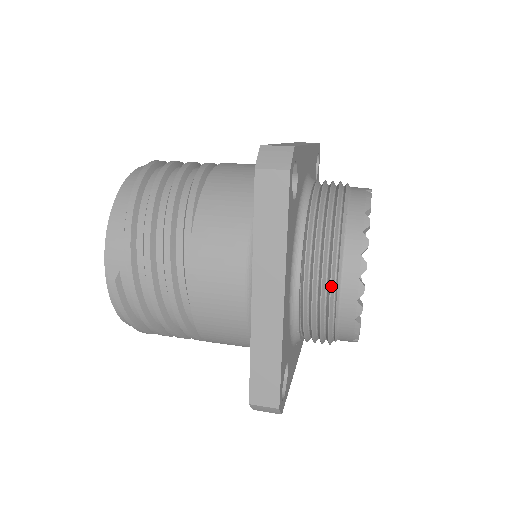
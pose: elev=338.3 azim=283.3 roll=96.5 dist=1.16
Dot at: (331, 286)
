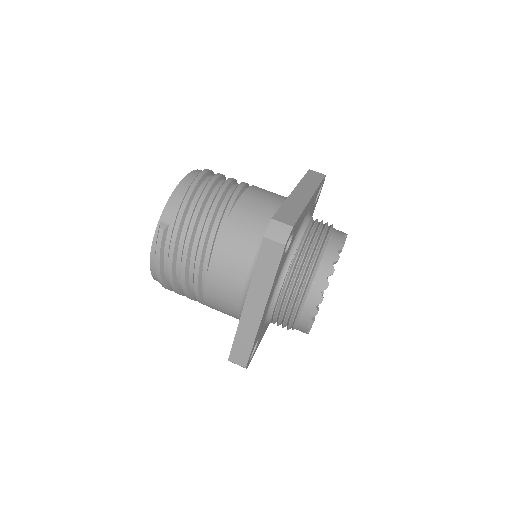
Dot at: occluded
